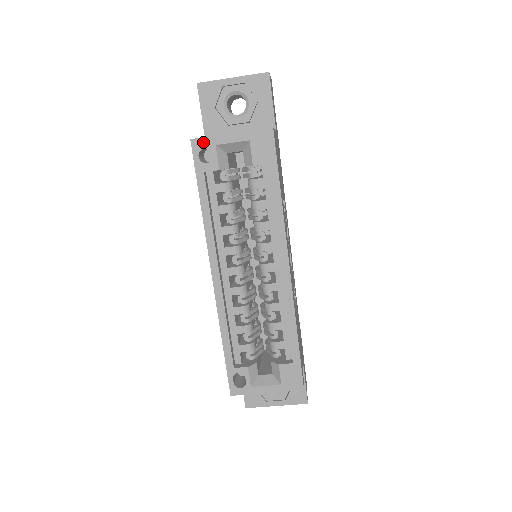
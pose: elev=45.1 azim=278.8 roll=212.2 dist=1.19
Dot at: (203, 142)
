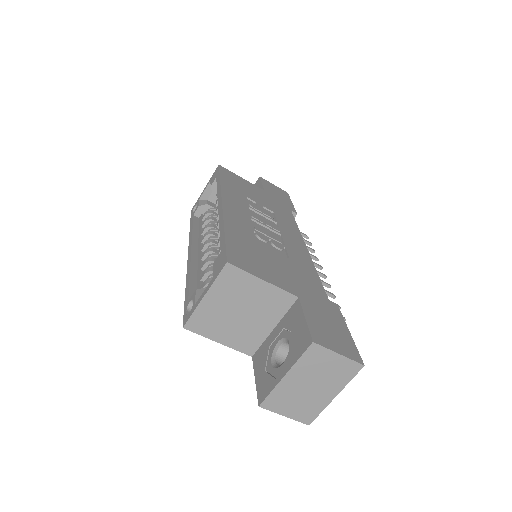
Dot at: (195, 205)
